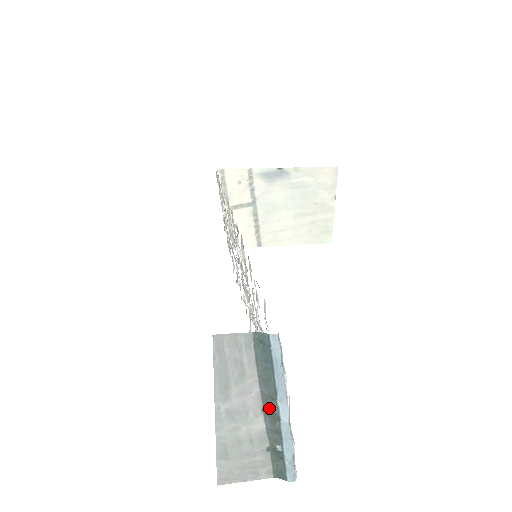
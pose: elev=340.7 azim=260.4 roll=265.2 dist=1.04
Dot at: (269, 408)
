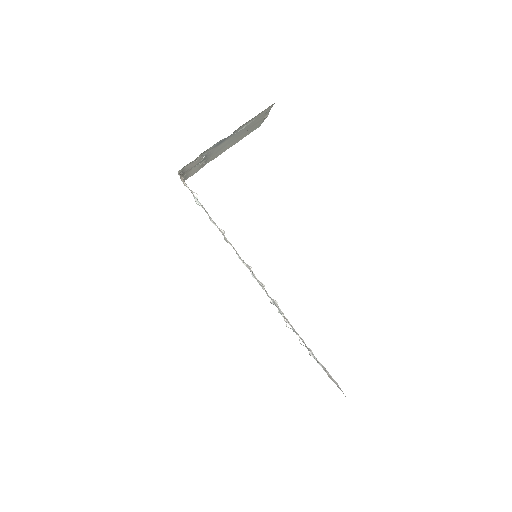
Dot at: occluded
